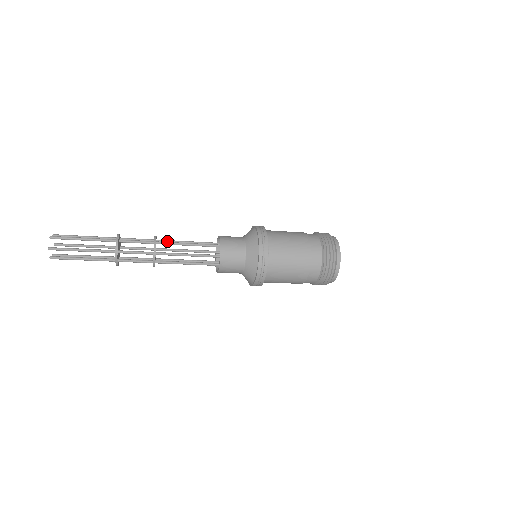
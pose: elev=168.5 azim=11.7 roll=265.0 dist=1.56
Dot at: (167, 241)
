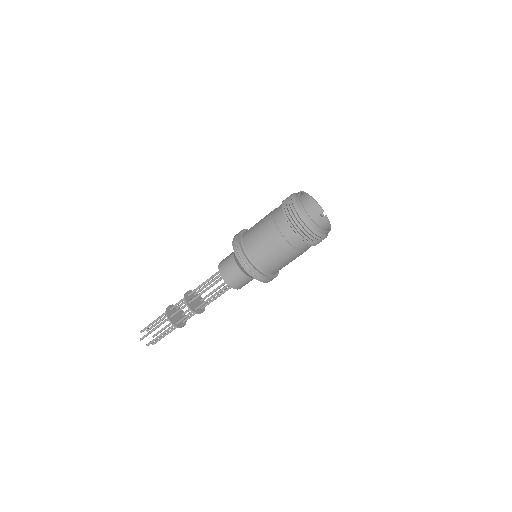
Dot at: (200, 290)
